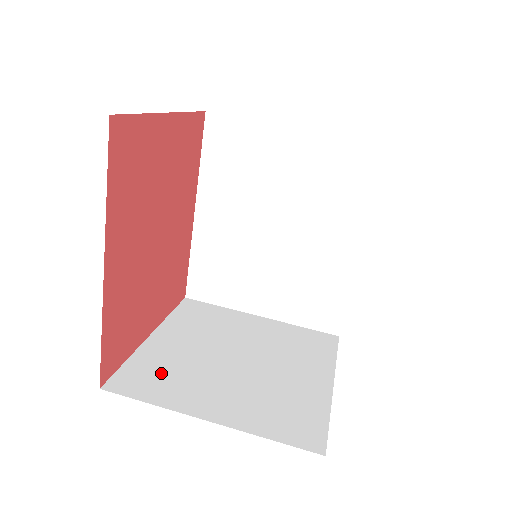
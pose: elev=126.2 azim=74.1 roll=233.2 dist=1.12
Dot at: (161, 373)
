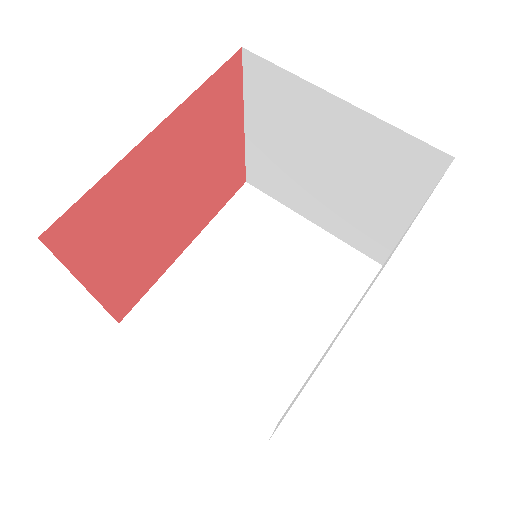
Dot at: occluded
